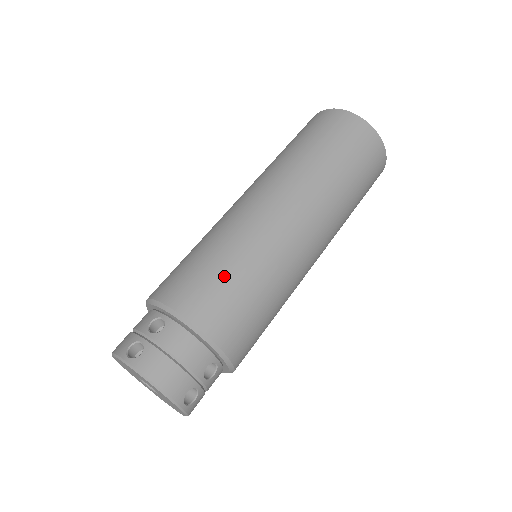
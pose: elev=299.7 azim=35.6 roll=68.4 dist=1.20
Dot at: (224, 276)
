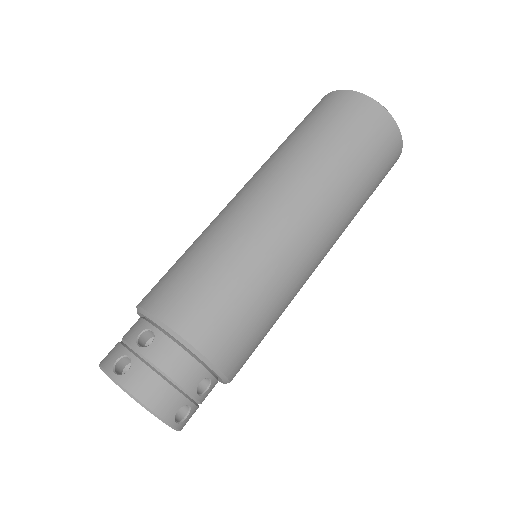
Dot at: (219, 285)
